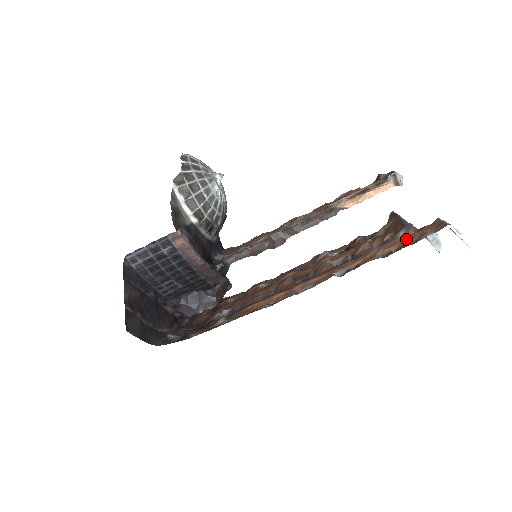
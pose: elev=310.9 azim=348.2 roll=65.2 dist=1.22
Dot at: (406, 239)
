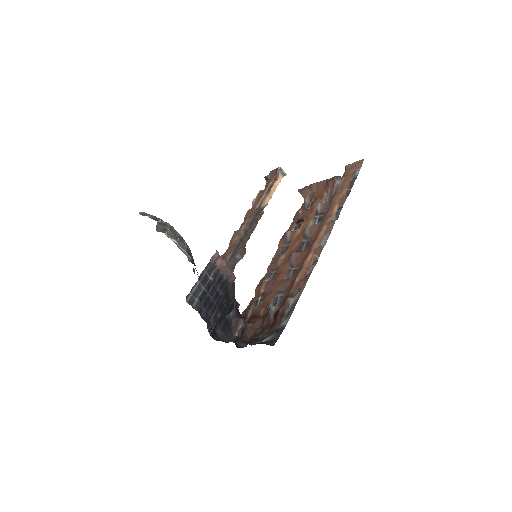
Dot at: (346, 182)
